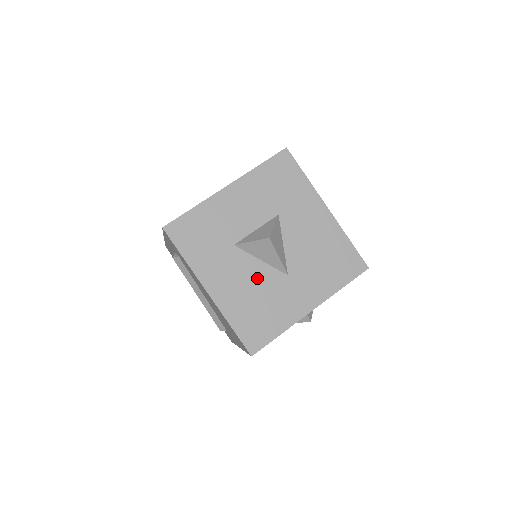
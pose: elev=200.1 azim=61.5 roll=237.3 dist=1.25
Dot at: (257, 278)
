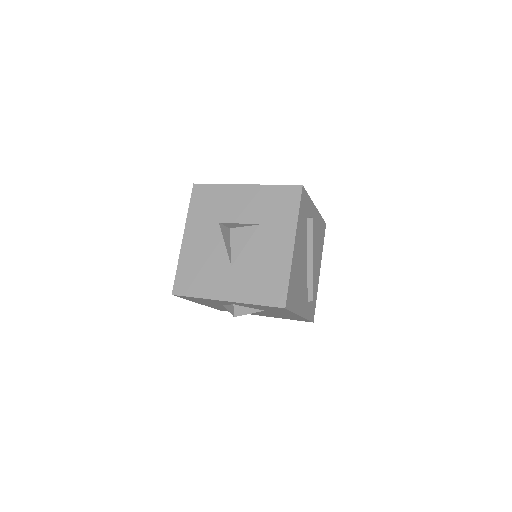
Dot at: (214, 253)
